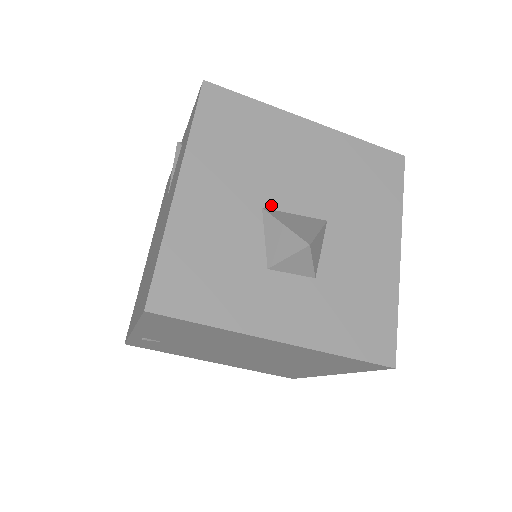
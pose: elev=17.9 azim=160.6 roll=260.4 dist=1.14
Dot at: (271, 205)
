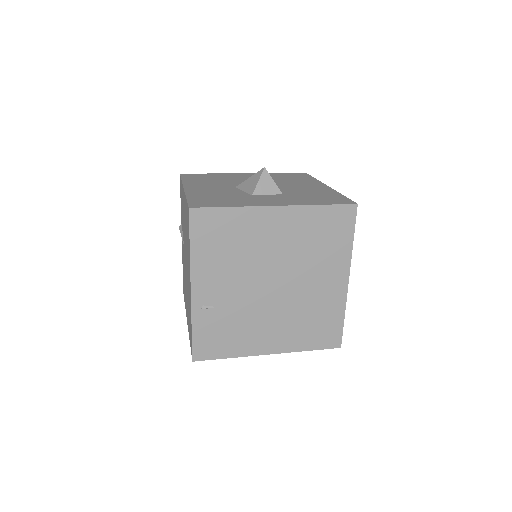
Dot at: occluded
